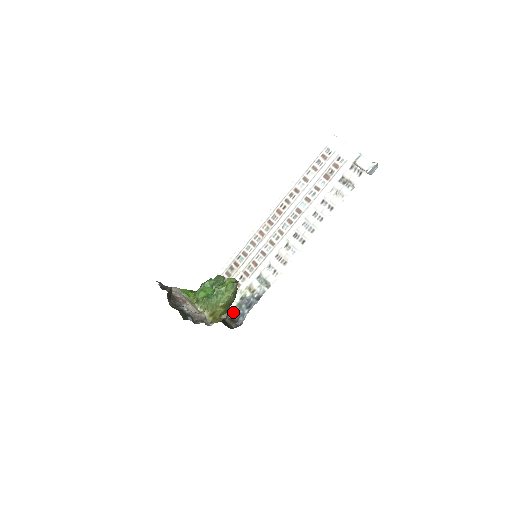
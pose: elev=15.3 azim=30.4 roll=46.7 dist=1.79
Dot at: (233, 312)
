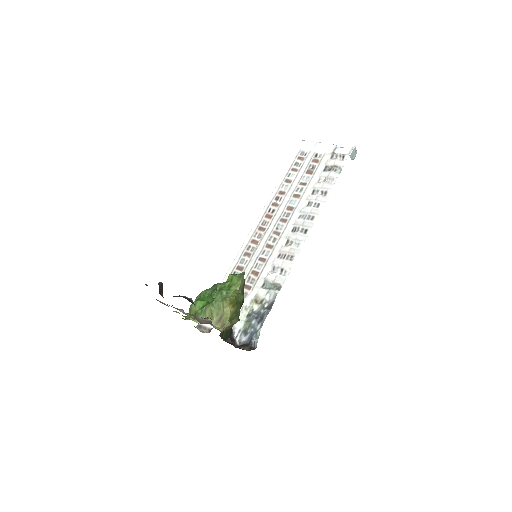
Dot at: (241, 336)
